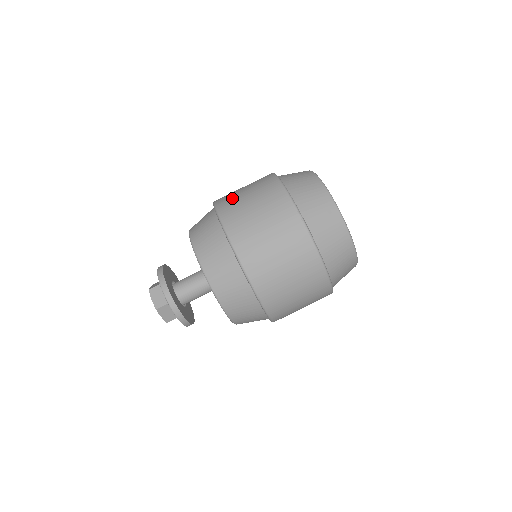
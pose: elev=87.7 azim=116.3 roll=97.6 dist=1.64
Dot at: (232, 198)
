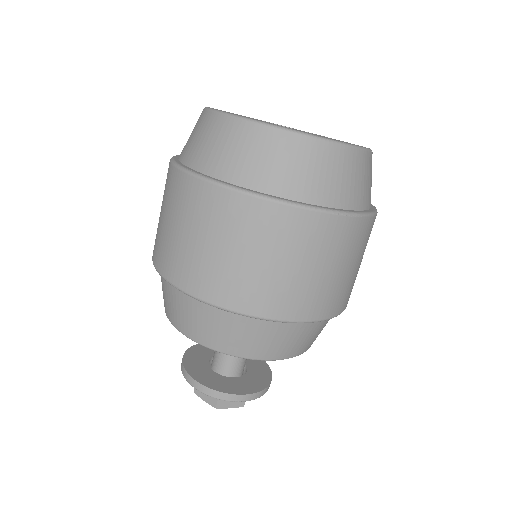
Dot at: (224, 277)
